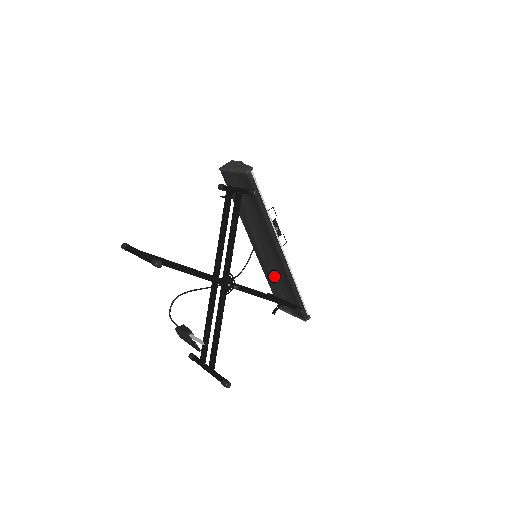
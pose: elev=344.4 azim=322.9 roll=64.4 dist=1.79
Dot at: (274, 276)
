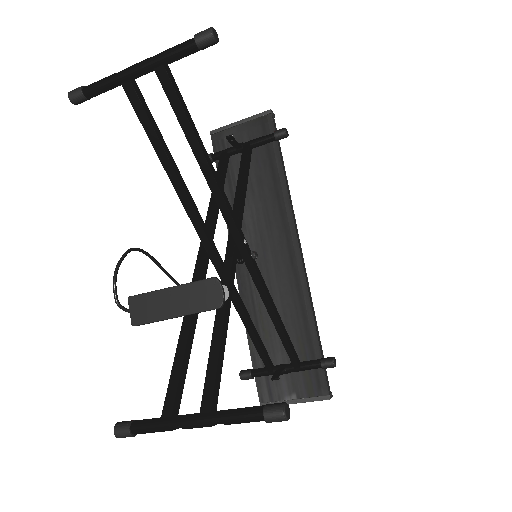
Dot at: occluded
